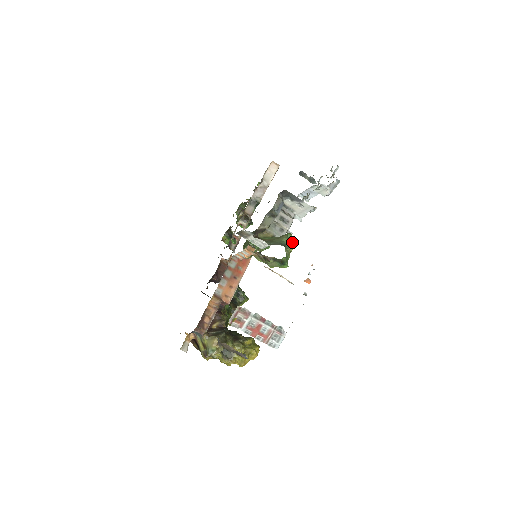
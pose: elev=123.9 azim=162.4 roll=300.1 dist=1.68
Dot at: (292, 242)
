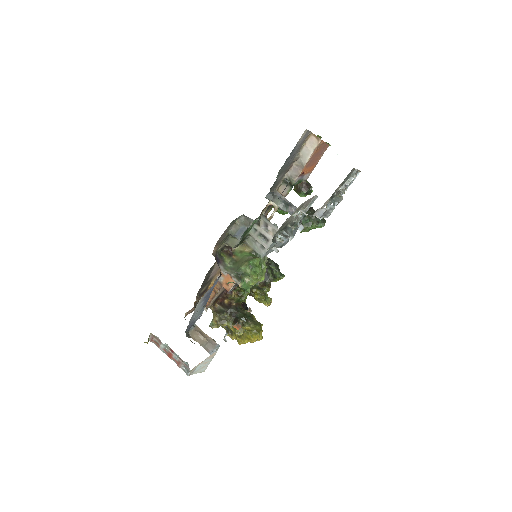
Dot at: (257, 270)
